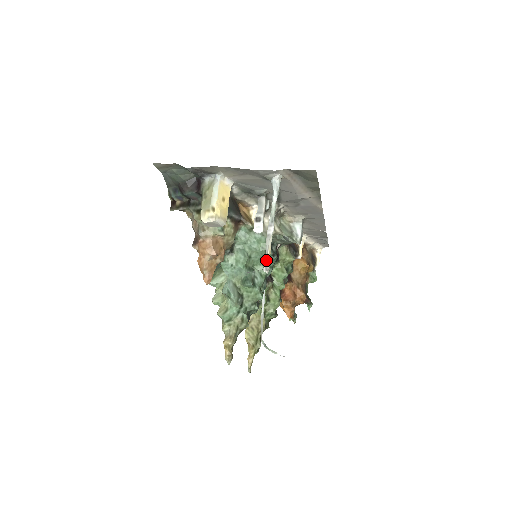
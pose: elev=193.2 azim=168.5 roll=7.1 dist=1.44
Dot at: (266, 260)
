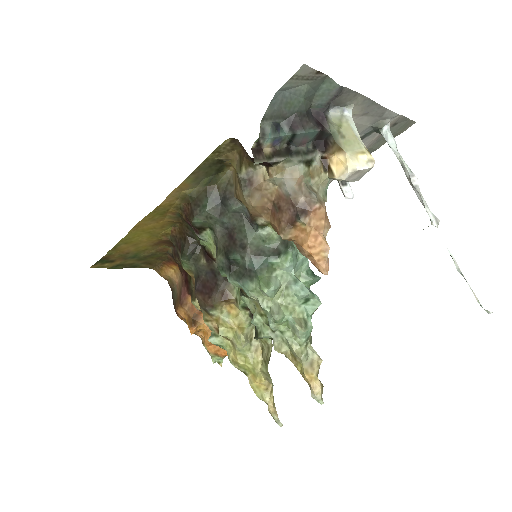
Dot at: (431, 213)
